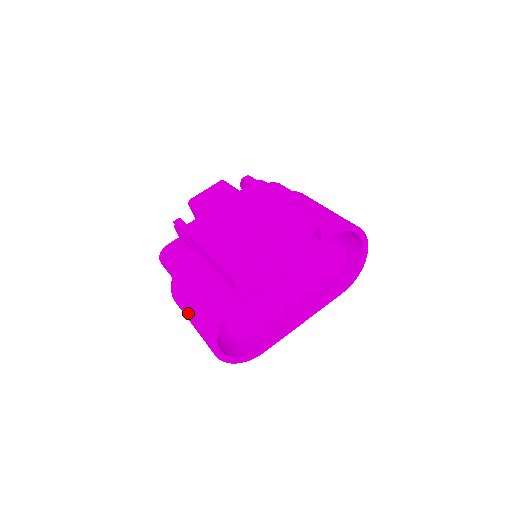
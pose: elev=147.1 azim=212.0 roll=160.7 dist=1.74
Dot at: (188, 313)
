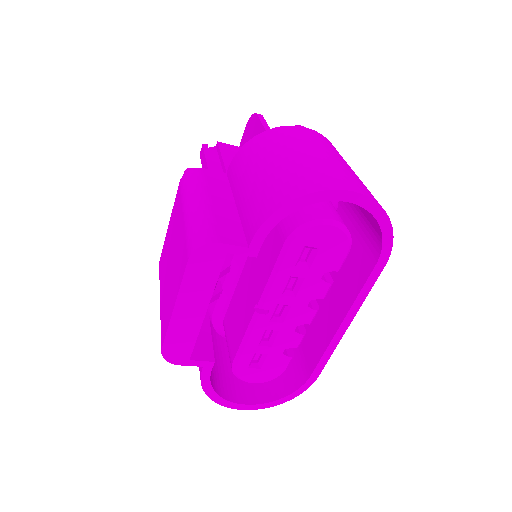
Dot at: occluded
